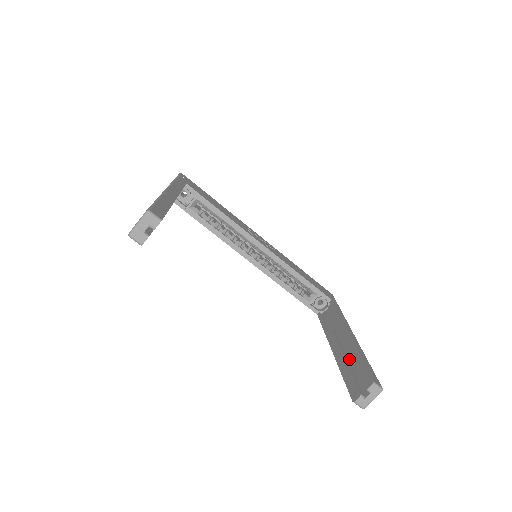
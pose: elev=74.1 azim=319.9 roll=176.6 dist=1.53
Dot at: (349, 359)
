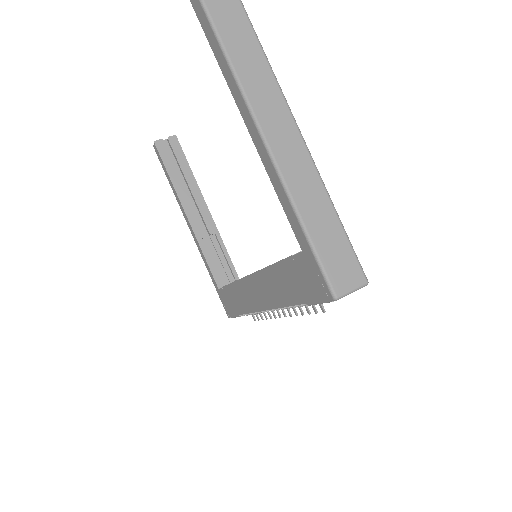
Dot at: occluded
